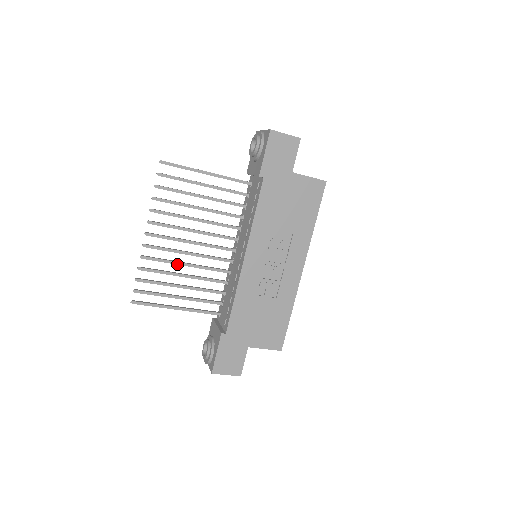
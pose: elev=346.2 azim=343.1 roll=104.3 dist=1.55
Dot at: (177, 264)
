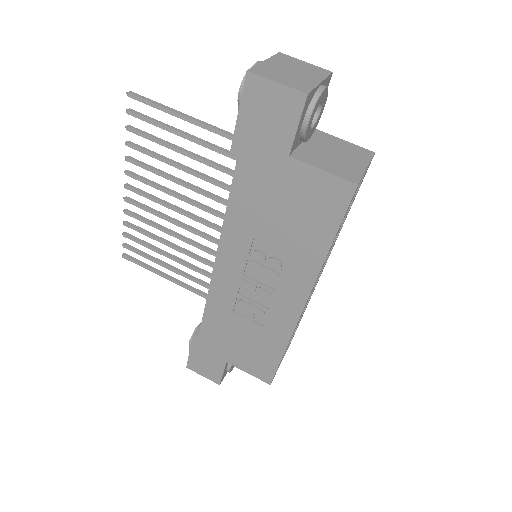
Dot at: (163, 231)
